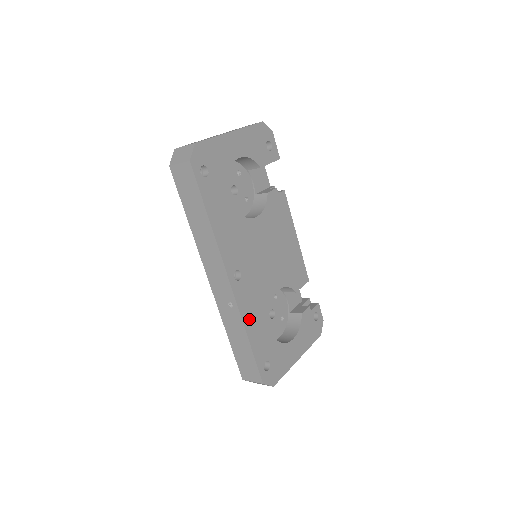
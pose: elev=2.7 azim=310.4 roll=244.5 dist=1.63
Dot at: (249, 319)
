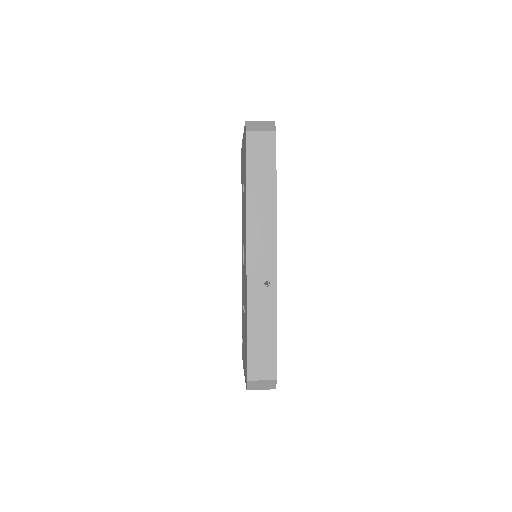
Dot at: occluded
